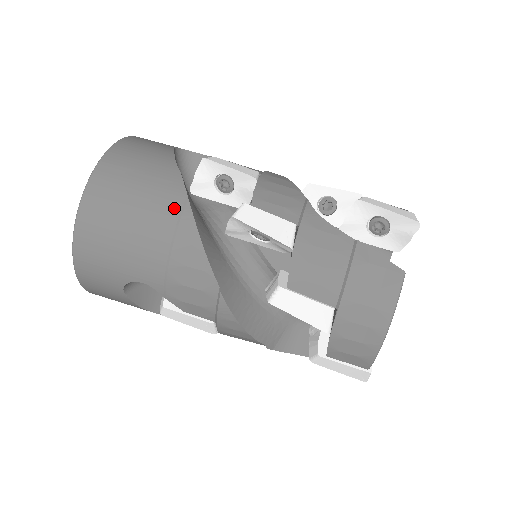
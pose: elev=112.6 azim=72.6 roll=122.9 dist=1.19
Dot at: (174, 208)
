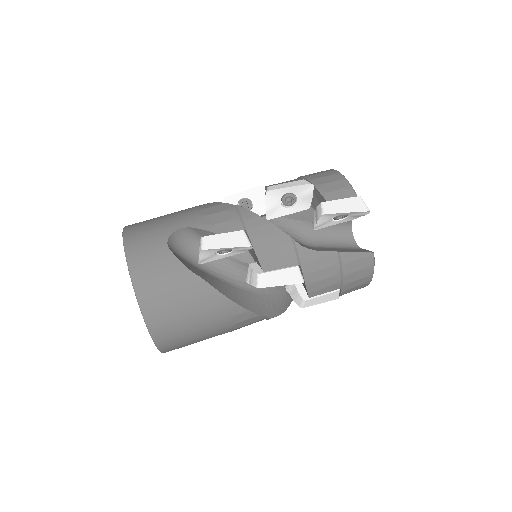
Dot at: (216, 304)
